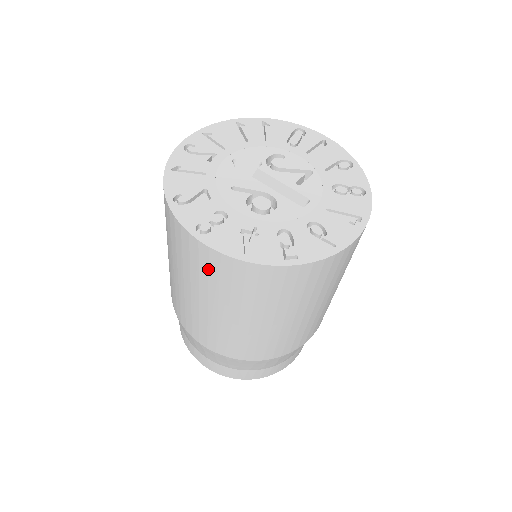
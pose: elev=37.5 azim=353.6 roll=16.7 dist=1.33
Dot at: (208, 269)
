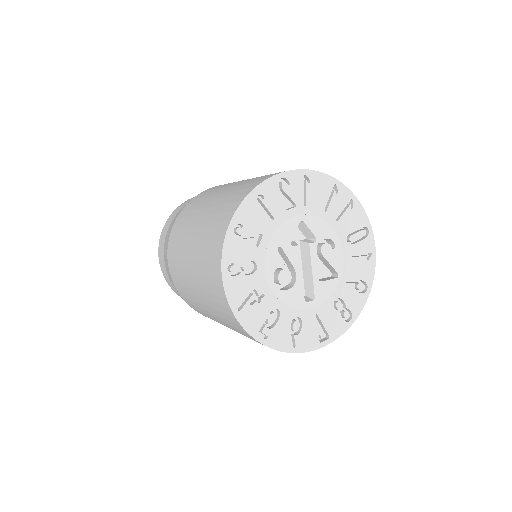
Dot at: (212, 284)
